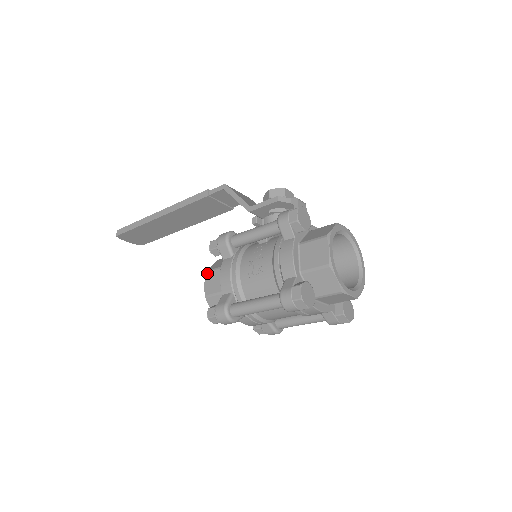
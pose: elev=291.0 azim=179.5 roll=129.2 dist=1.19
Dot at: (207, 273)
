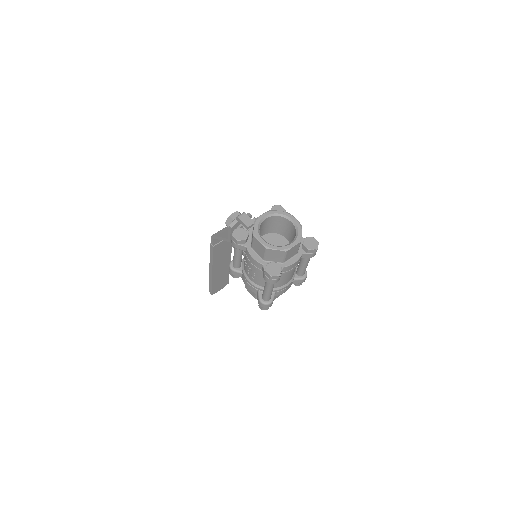
Dot at: (245, 287)
